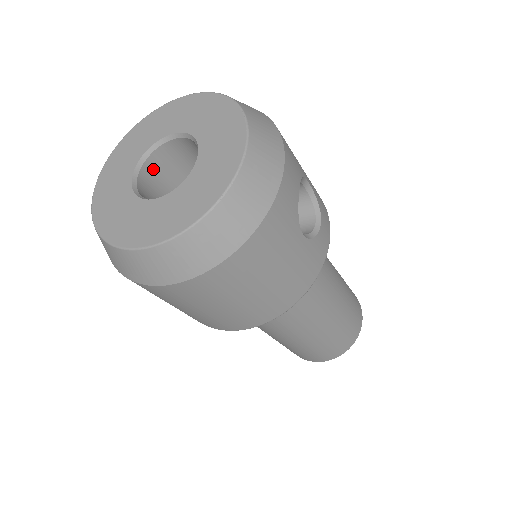
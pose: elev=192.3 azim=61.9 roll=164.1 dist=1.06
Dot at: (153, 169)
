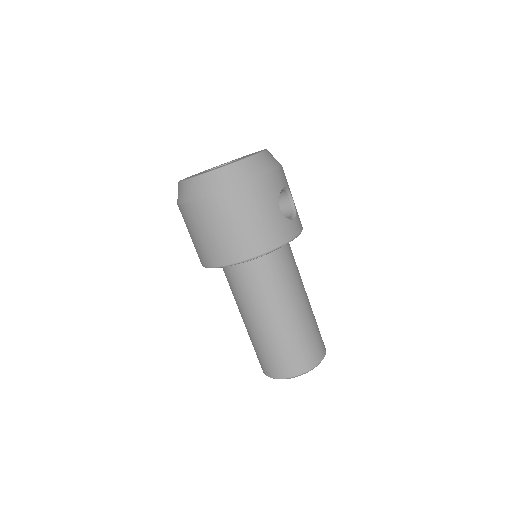
Dot at: occluded
